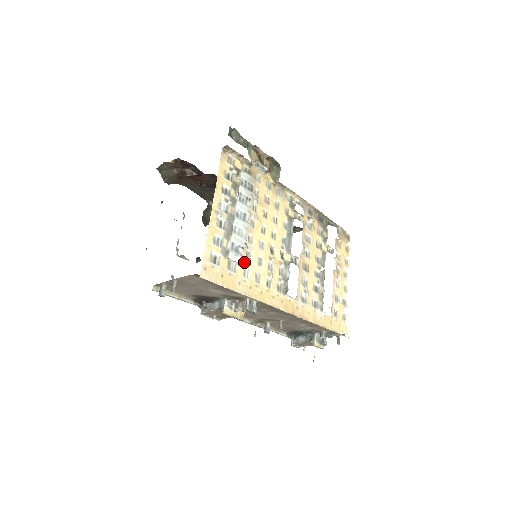
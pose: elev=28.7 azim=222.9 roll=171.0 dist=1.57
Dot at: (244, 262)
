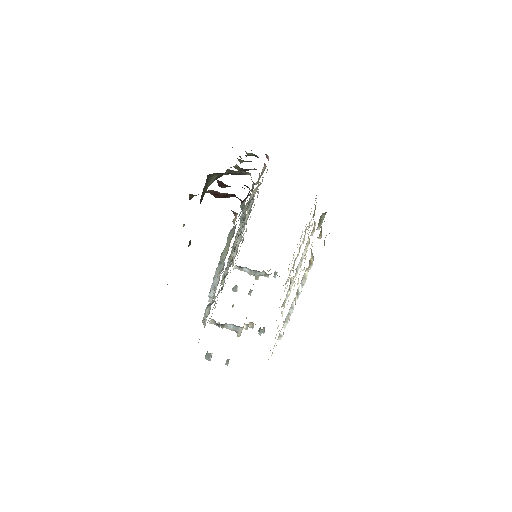
Dot at: occluded
